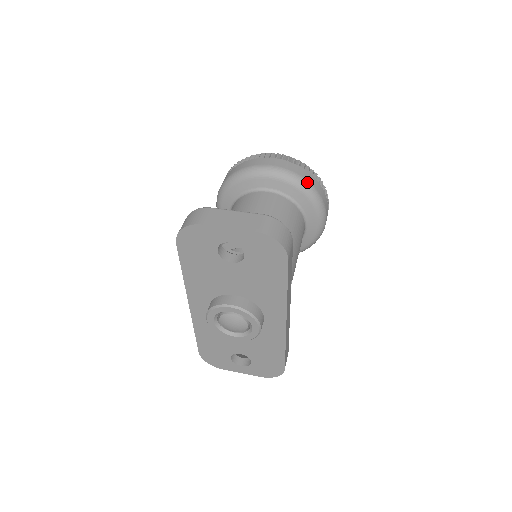
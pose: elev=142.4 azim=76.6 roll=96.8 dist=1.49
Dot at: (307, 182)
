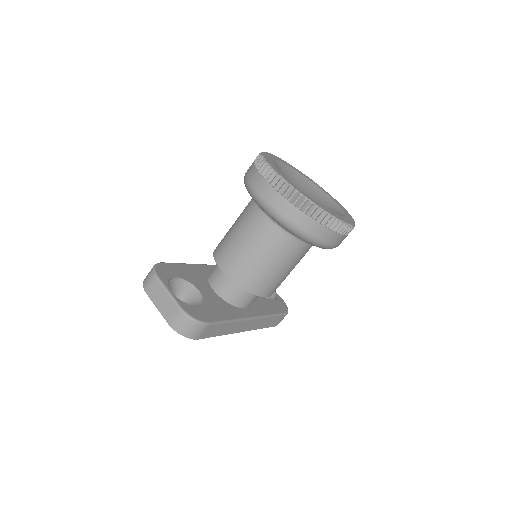
Dot at: (295, 227)
